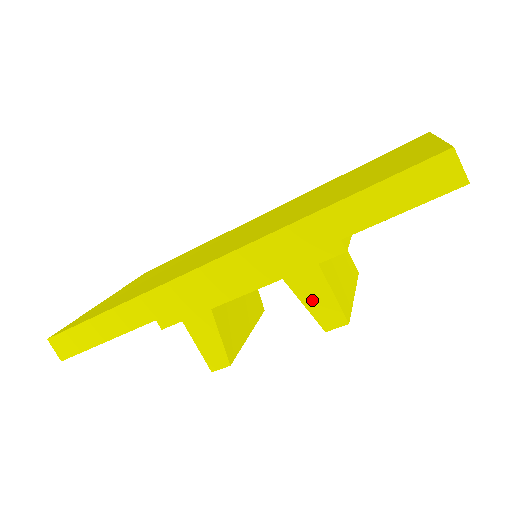
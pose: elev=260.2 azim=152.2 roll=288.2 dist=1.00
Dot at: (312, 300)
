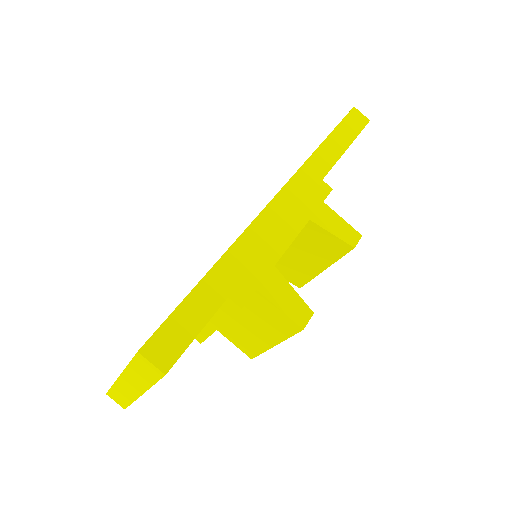
Dot at: (334, 228)
